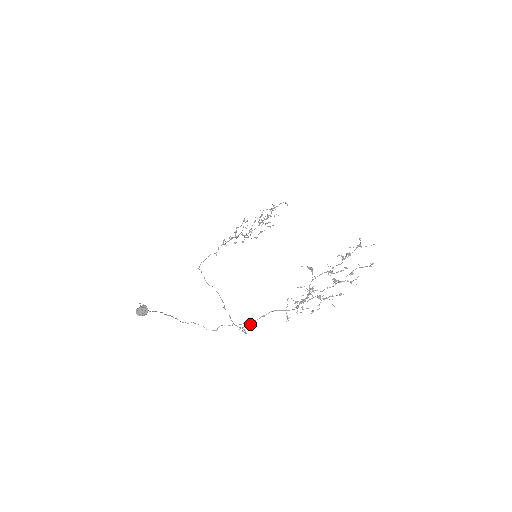
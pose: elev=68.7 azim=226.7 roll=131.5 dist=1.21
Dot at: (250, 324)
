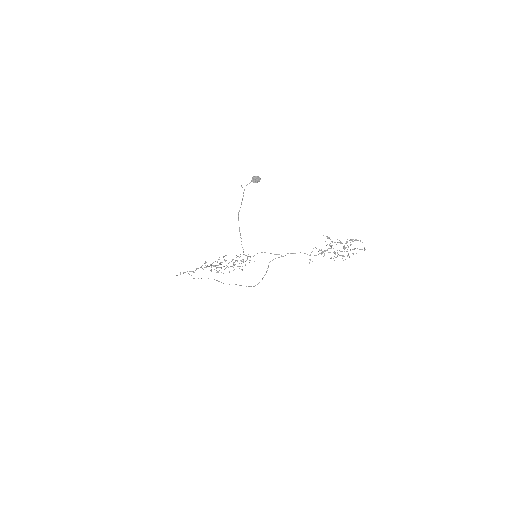
Dot at: (283, 256)
